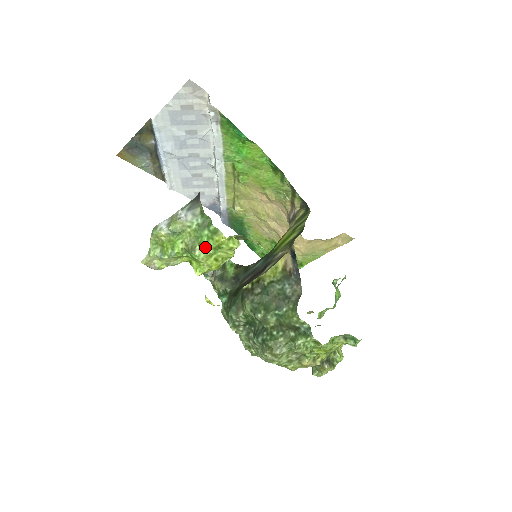
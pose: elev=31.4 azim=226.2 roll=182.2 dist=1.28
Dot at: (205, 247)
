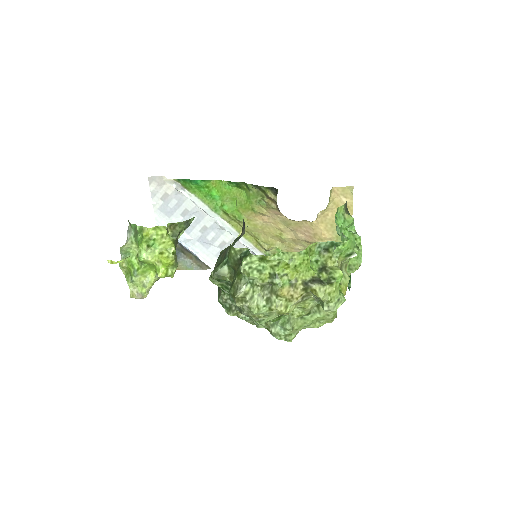
Dot at: (140, 246)
